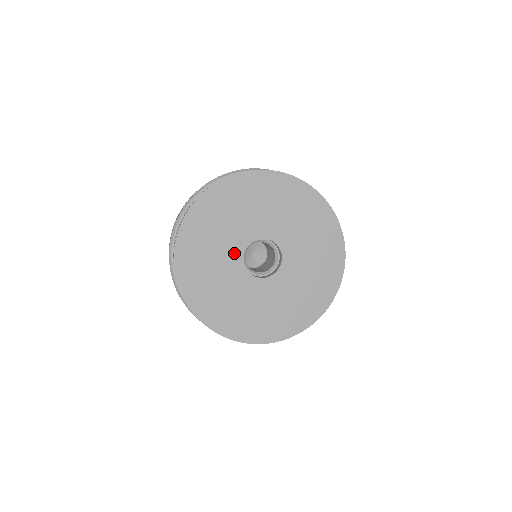
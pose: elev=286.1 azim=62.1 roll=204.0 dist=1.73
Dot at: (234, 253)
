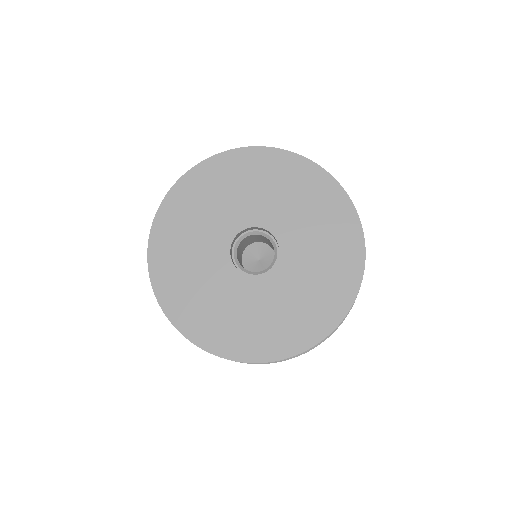
Dot at: (230, 225)
